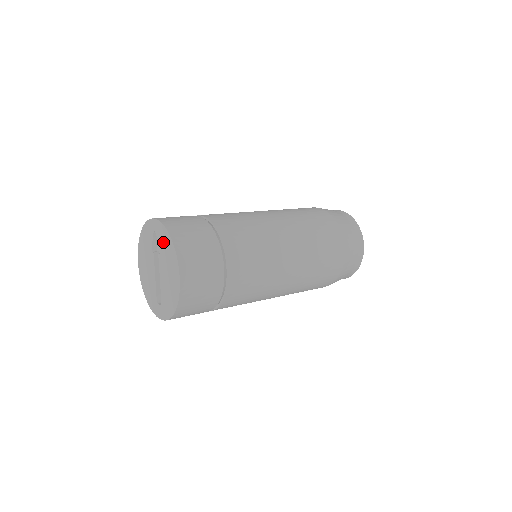
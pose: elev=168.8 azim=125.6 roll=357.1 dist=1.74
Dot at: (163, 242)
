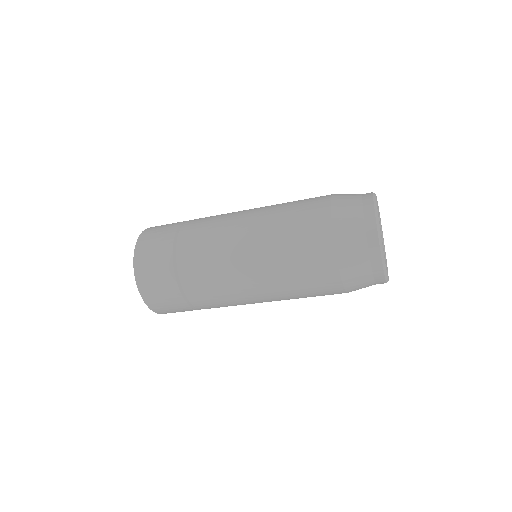
Dot at: occluded
